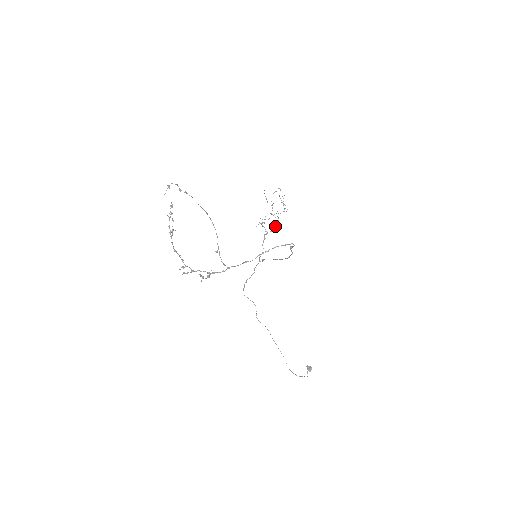
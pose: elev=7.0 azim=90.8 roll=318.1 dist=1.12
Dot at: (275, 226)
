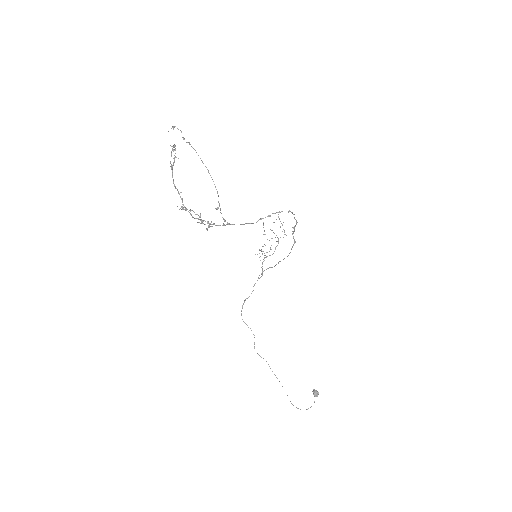
Dot at: occluded
